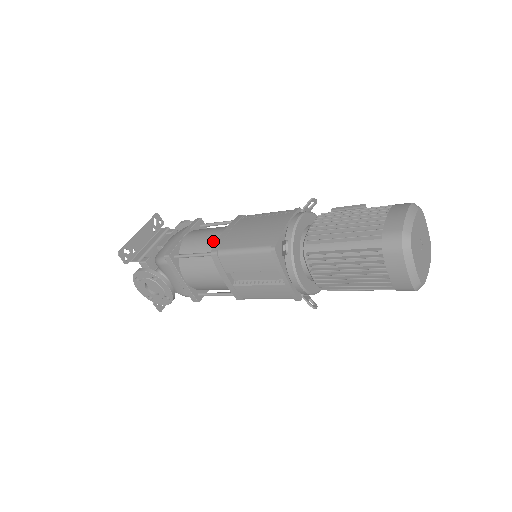
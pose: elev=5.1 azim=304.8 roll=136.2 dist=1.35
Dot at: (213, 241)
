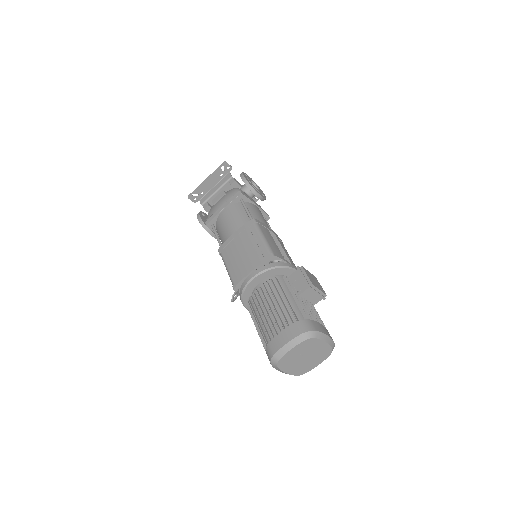
Dot at: (227, 236)
